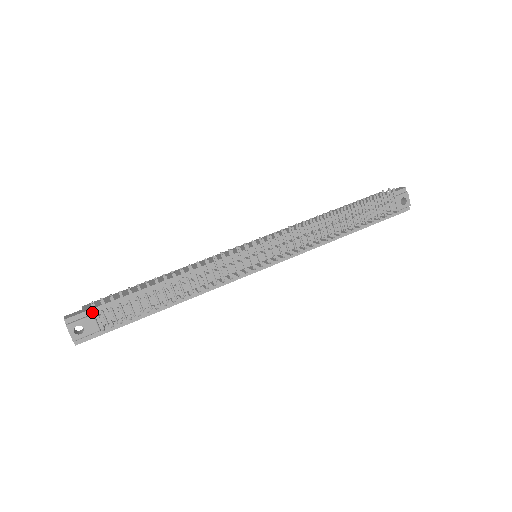
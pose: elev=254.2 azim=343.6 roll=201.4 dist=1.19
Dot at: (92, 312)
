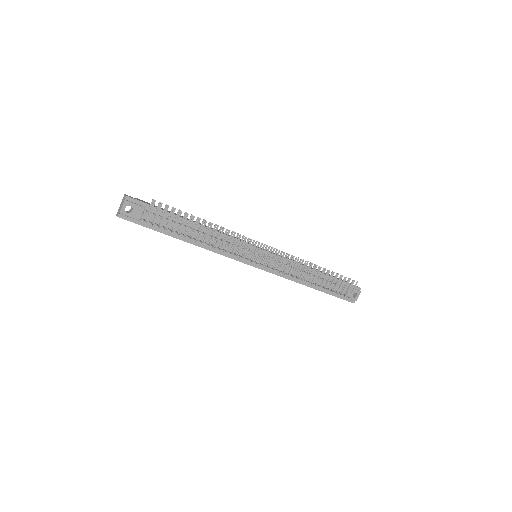
Dot at: (145, 205)
